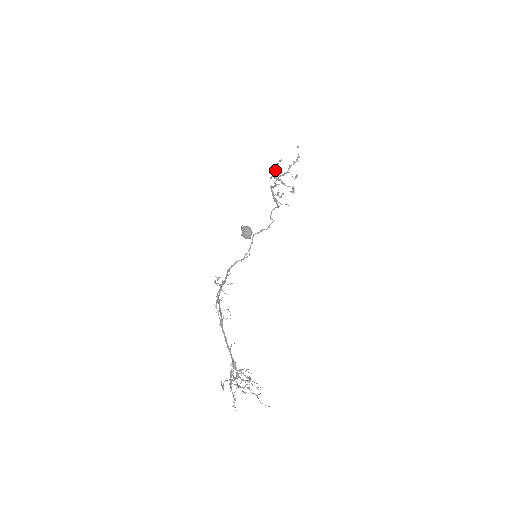
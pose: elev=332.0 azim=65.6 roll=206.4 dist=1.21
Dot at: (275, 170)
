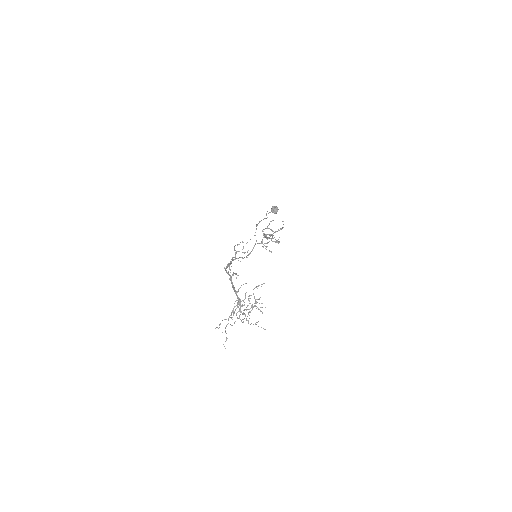
Dot at: (269, 224)
